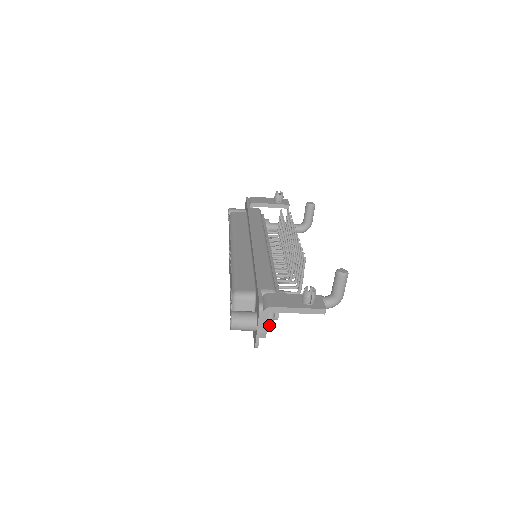
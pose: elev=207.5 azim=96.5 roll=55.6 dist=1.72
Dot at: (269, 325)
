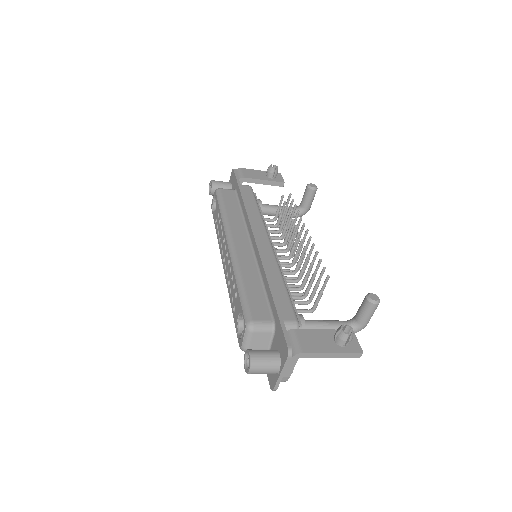
Dot at: occluded
